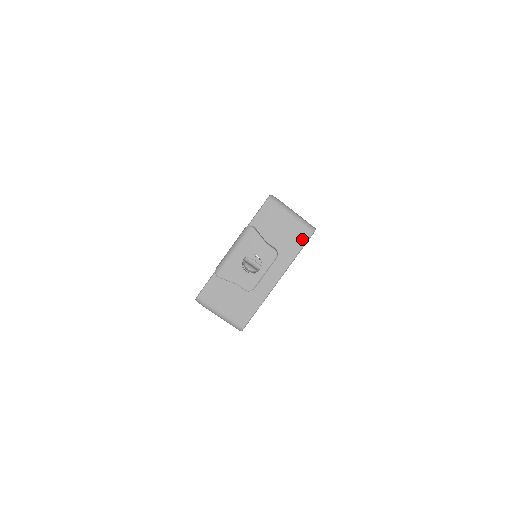
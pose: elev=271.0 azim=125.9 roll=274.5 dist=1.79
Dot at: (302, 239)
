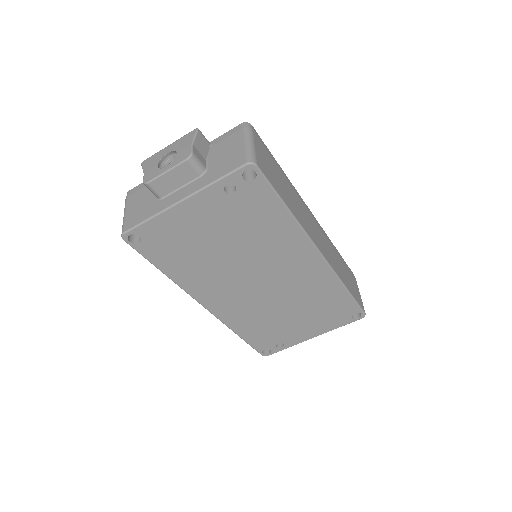
Dot at: (233, 166)
